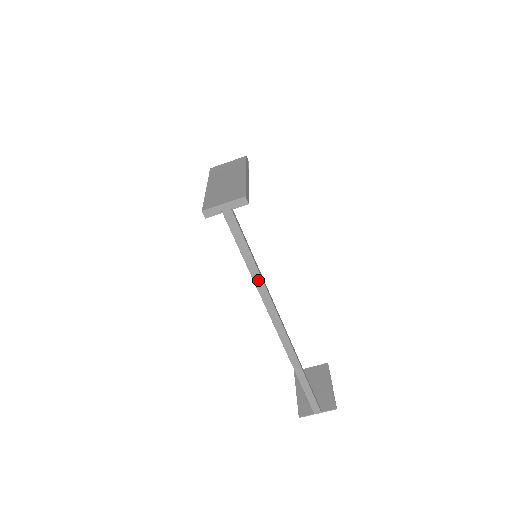
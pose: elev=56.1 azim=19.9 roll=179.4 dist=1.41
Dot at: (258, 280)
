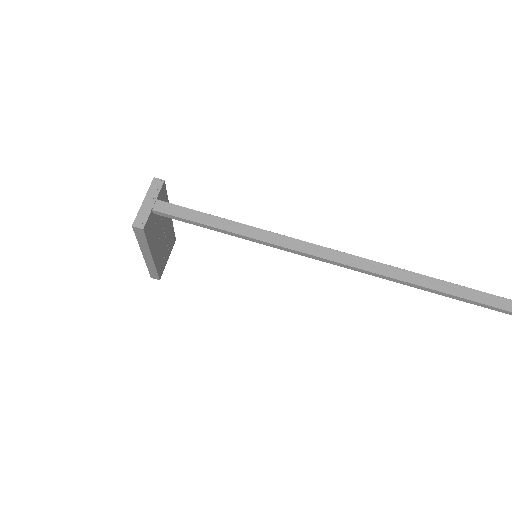
Dot at: (267, 236)
